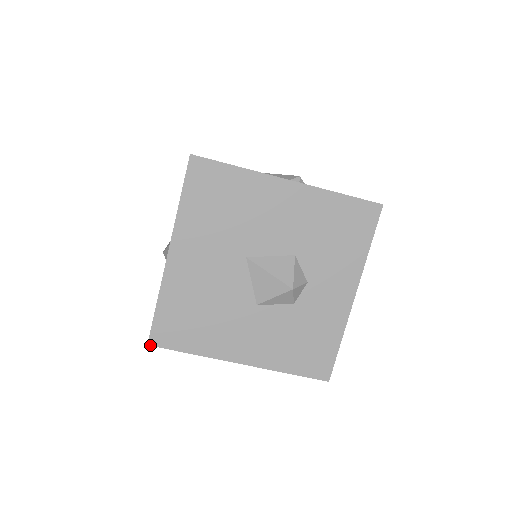
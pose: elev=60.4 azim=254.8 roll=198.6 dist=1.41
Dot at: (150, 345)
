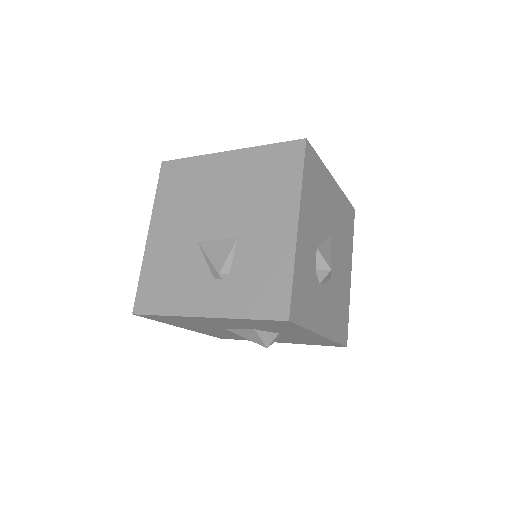
Dot at: occluded
